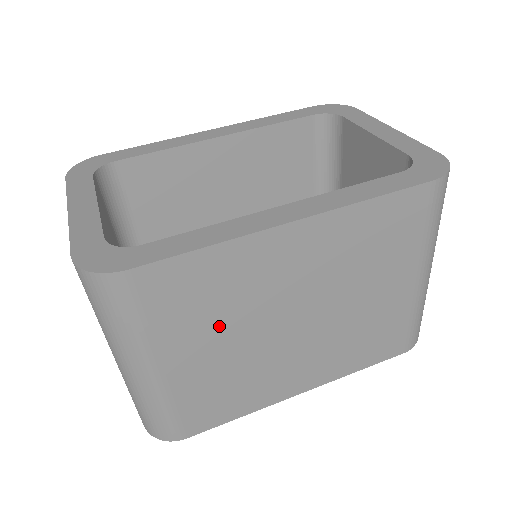
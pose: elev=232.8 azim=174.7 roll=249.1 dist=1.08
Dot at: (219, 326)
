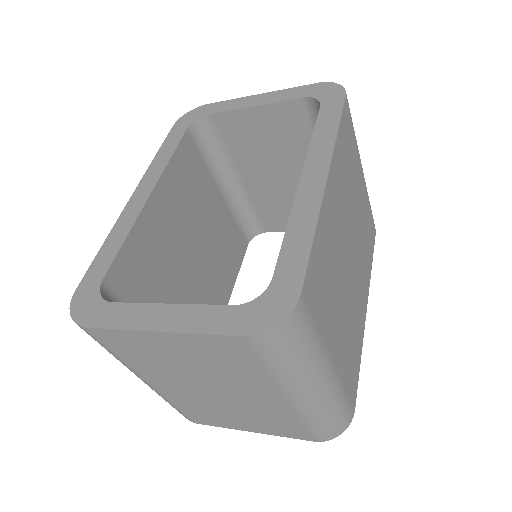
Dot at: (335, 295)
